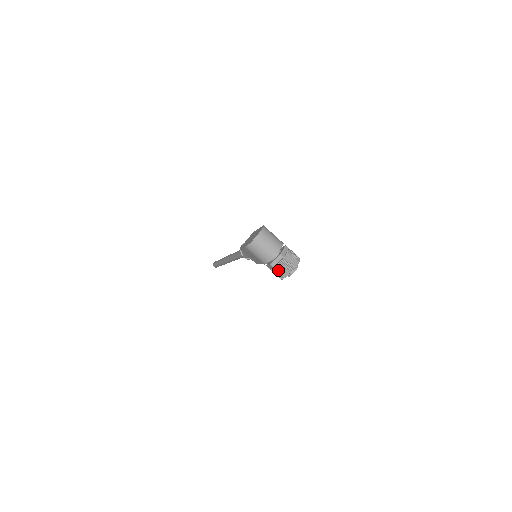
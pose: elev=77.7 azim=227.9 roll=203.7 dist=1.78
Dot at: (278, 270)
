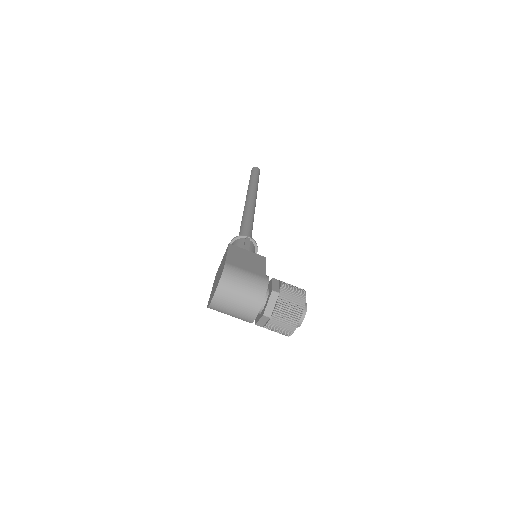
Dot at: occluded
